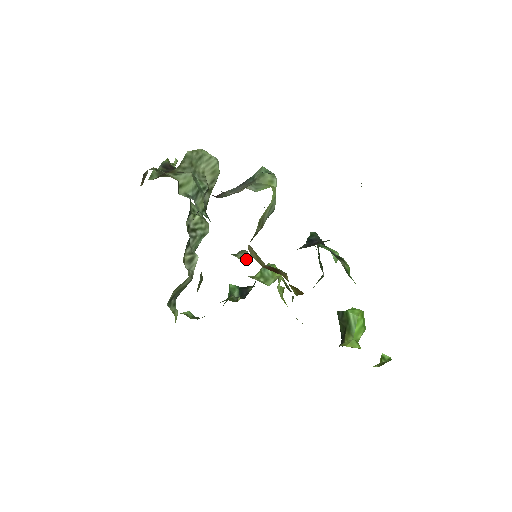
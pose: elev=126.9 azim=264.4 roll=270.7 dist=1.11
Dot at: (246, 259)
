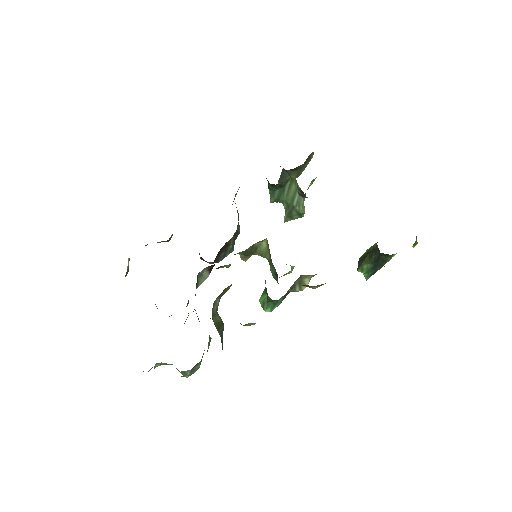
Dot at: occluded
